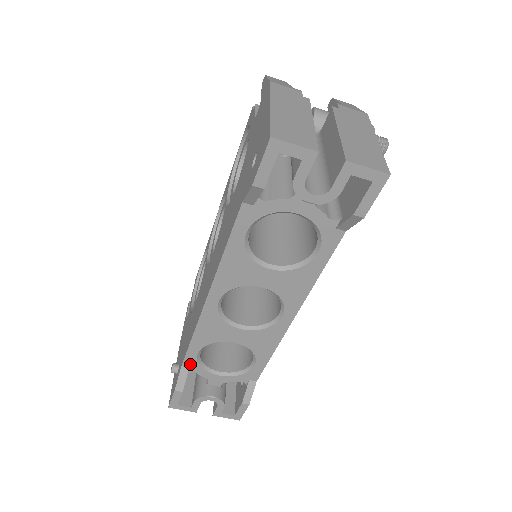
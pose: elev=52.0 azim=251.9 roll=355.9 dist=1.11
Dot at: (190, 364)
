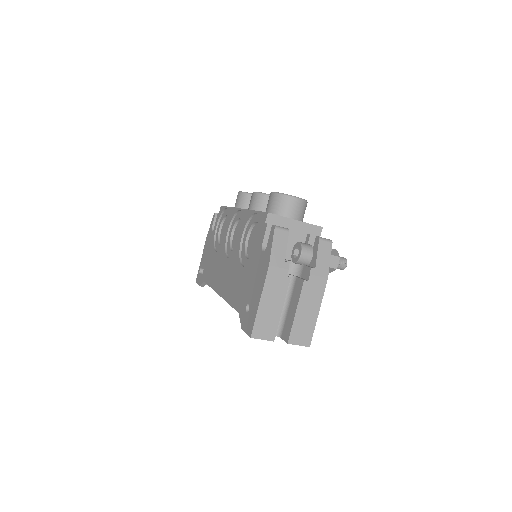
Dot at: occluded
